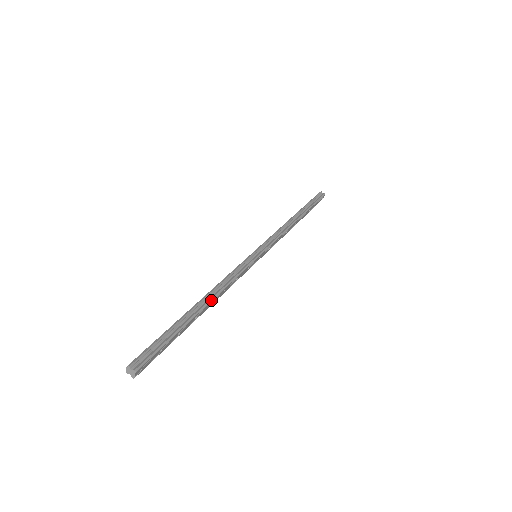
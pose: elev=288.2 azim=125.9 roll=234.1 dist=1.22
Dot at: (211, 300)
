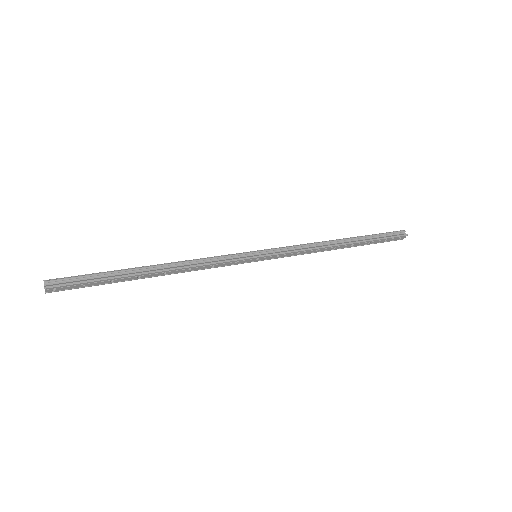
Dot at: (165, 270)
